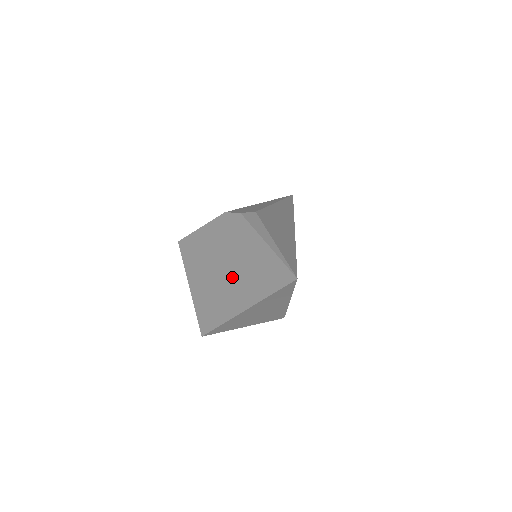
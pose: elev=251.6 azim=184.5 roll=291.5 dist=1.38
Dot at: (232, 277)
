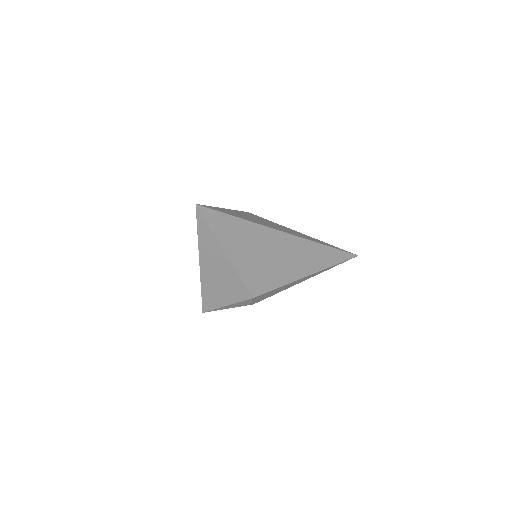
Dot at: occluded
